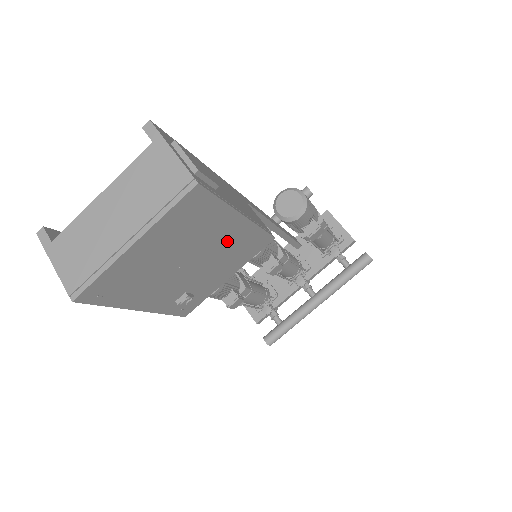
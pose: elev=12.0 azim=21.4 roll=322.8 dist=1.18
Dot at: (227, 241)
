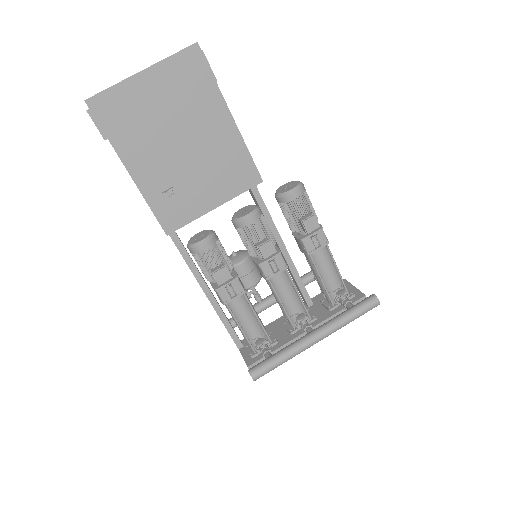
Dot at: (216, 141)
